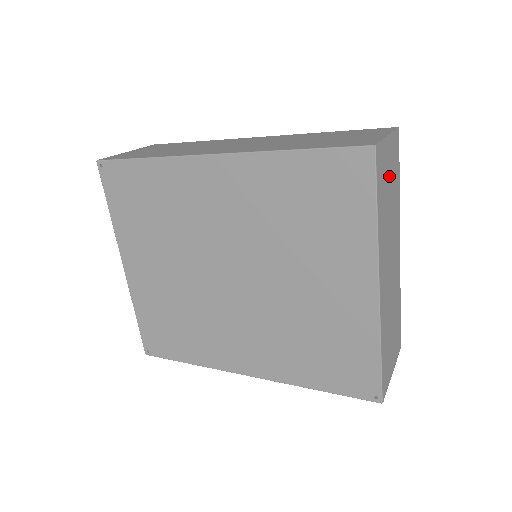
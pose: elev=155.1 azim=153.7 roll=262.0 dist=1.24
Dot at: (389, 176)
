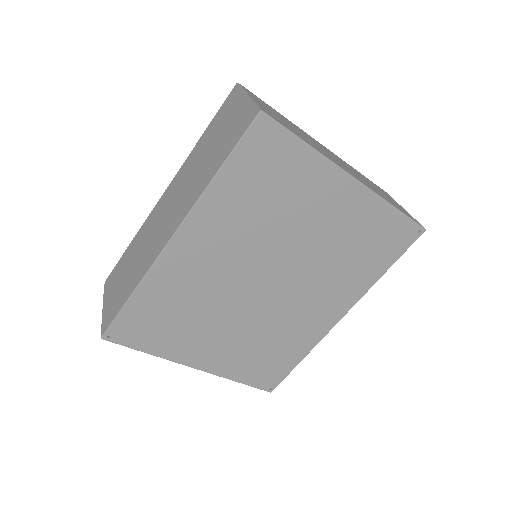
Dot at: (276, 115)
